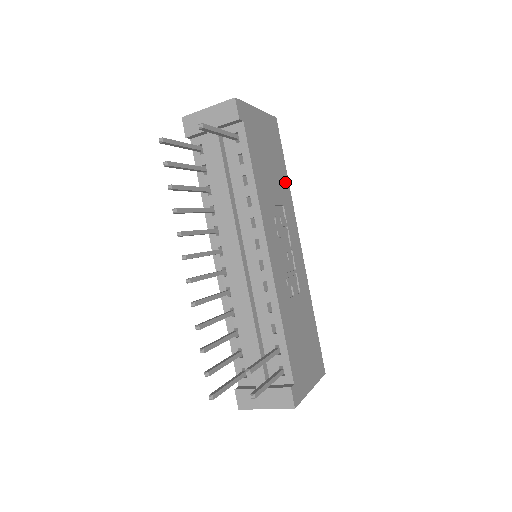
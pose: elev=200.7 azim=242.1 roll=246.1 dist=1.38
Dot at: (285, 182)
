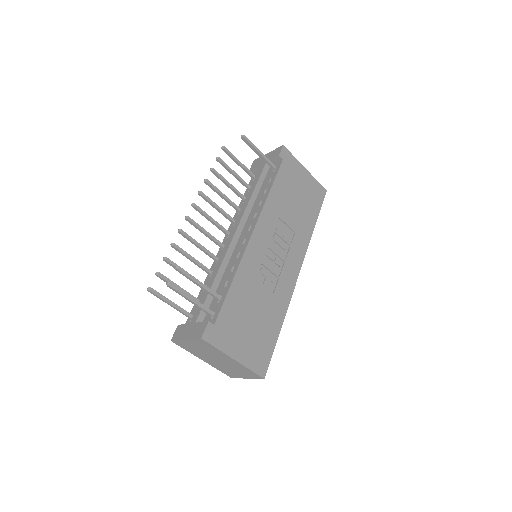
Dot at: (309, 225)
